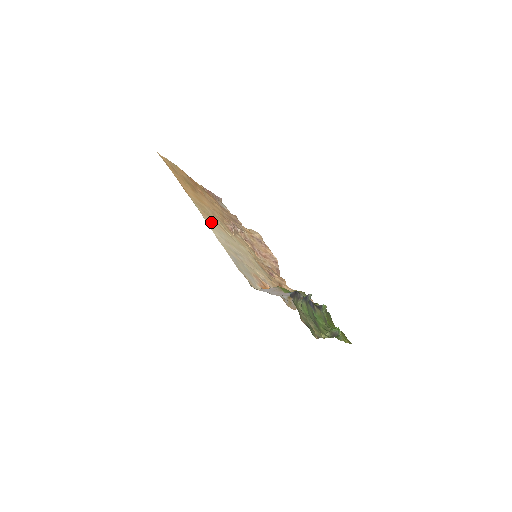
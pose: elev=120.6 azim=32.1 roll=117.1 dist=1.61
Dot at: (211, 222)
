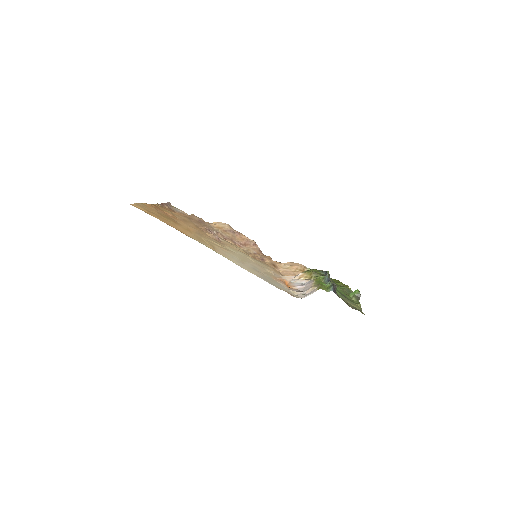
Dot at: (220, 252)
